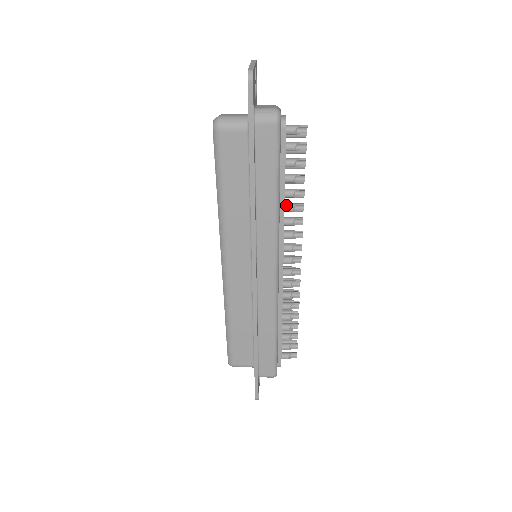
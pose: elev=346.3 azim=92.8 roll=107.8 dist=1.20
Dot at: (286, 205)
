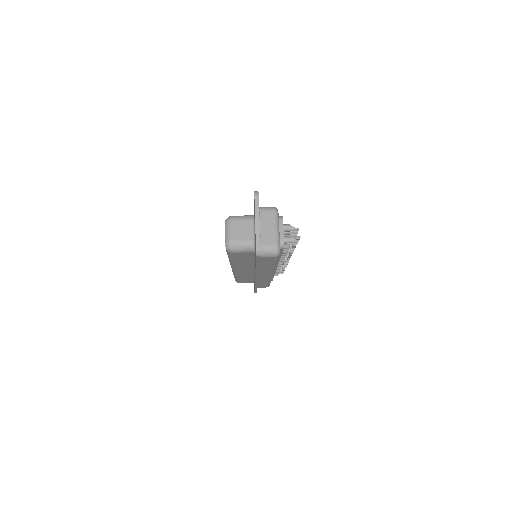
Dot at: occluded
